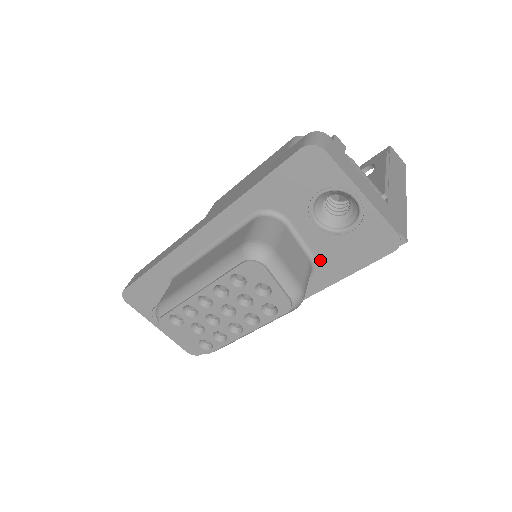
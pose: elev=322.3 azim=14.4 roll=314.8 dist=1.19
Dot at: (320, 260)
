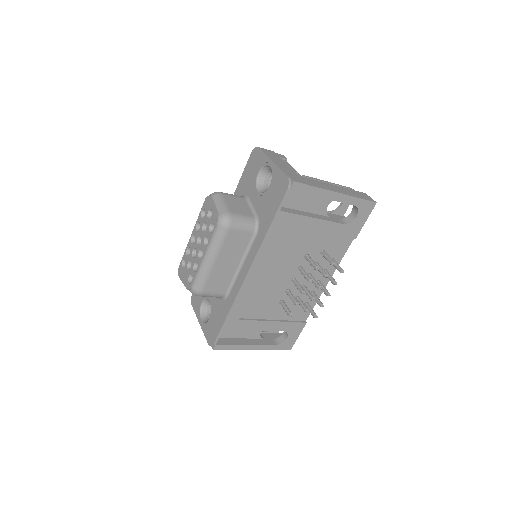
Dot at: (260, 217)
